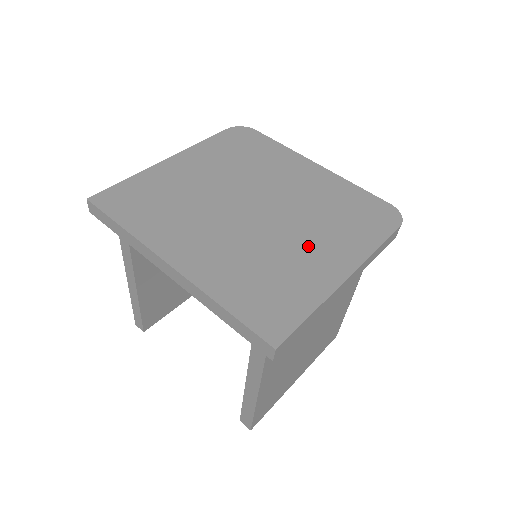
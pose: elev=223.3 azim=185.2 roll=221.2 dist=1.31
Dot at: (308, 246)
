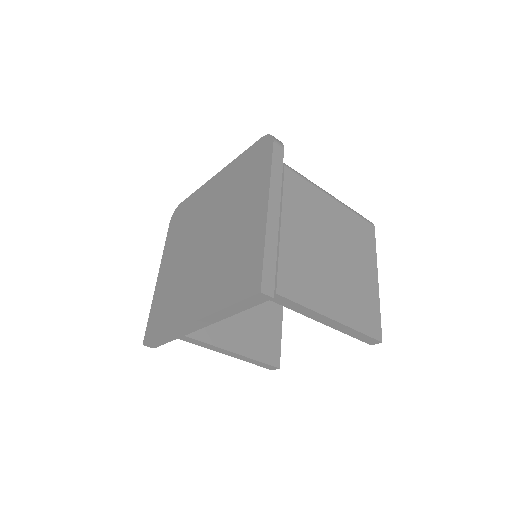
Dot at: (240, 221)
